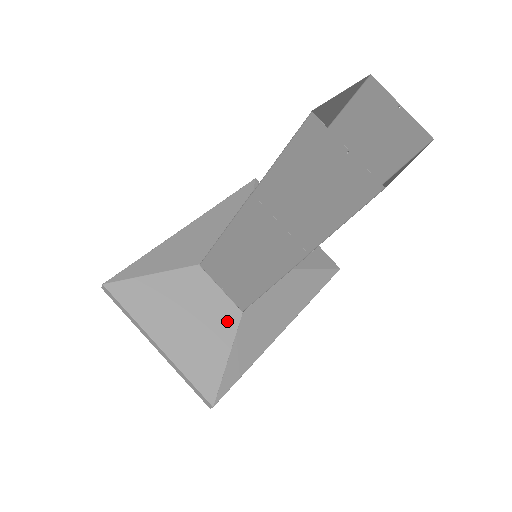
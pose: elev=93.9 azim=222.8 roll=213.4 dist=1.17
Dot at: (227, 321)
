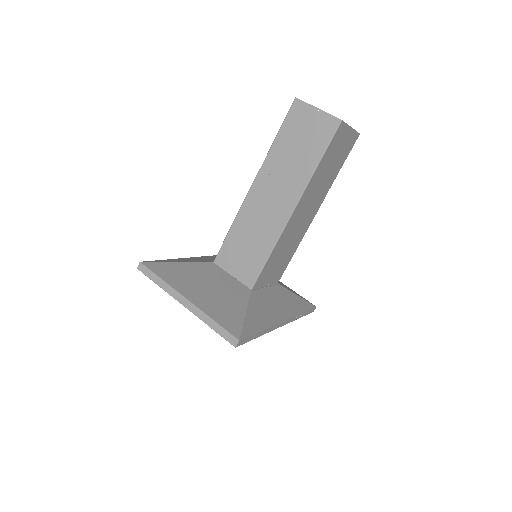
Dot at: (240, 293)
